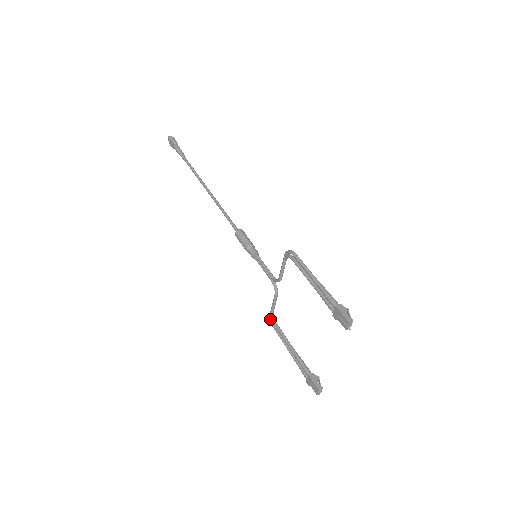
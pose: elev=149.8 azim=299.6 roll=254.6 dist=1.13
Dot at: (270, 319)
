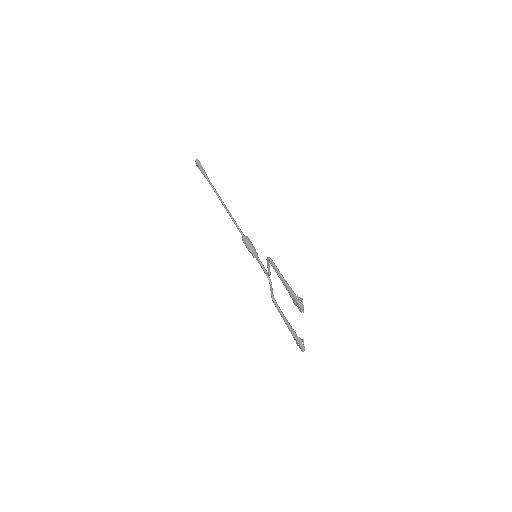
Dot at: (272, 299)
